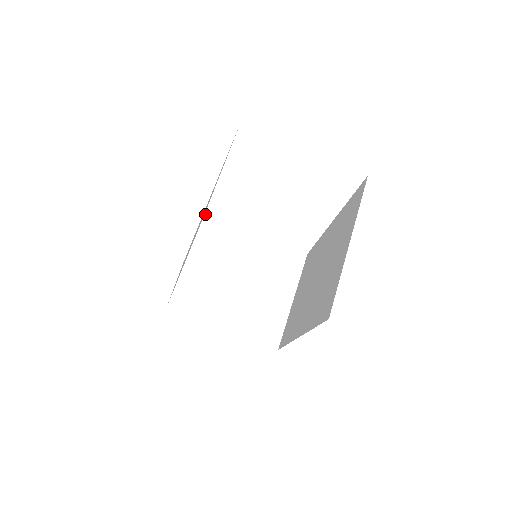
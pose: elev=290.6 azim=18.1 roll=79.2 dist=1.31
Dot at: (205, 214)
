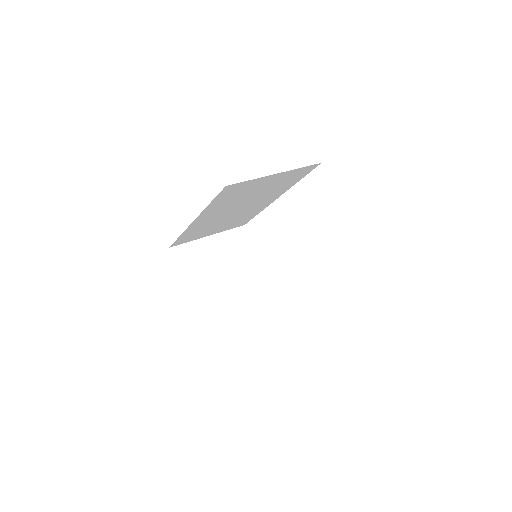
Dot at: occluded
